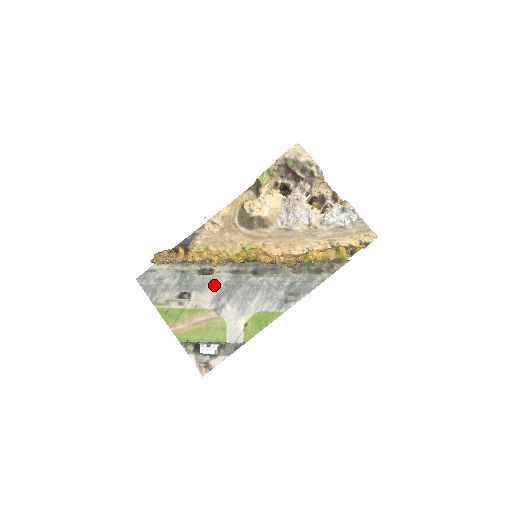
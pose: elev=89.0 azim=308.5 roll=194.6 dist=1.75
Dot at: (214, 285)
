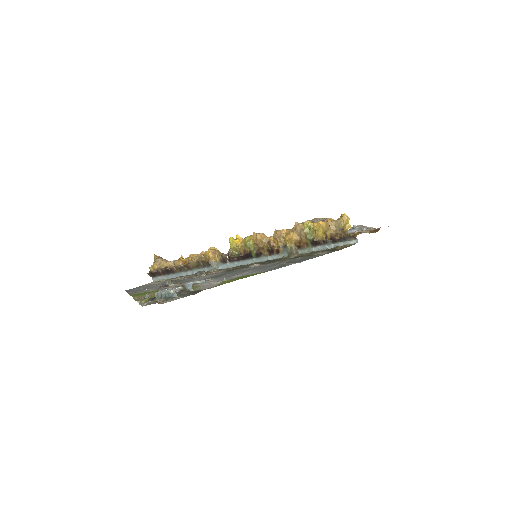
Dot at: (203, 278)
